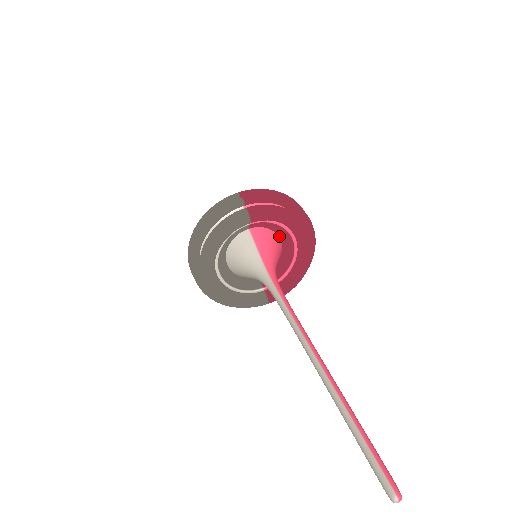
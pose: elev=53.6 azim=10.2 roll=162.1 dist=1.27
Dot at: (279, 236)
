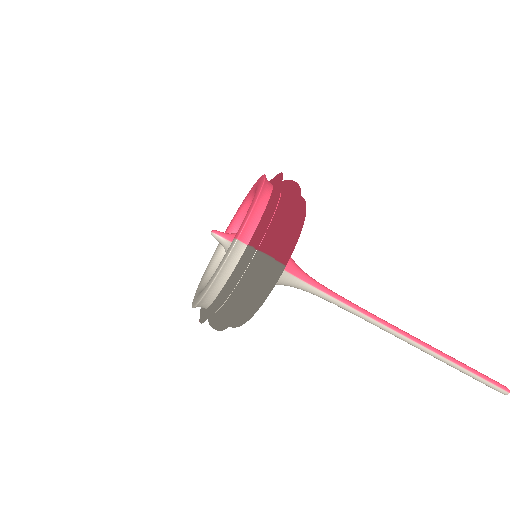
Dot at: occluded
